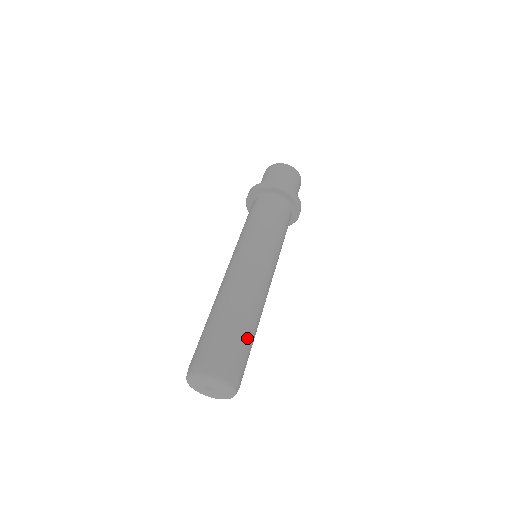
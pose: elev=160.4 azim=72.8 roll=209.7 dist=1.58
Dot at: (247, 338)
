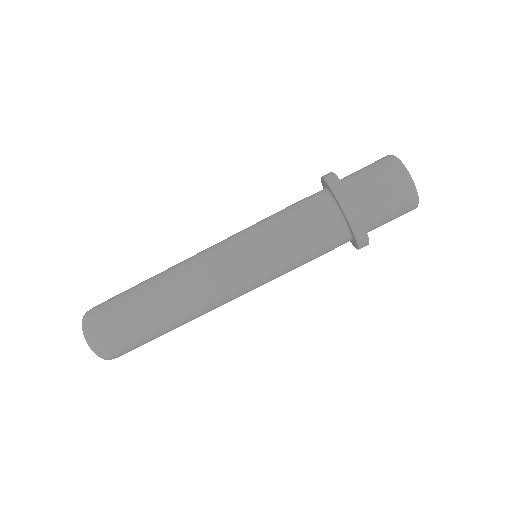
Dot at: (151, 336)
